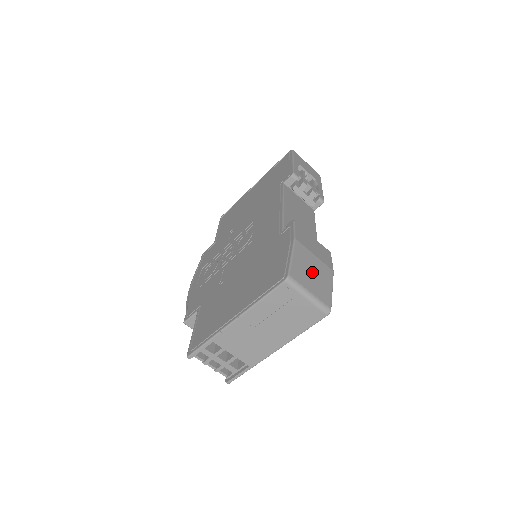
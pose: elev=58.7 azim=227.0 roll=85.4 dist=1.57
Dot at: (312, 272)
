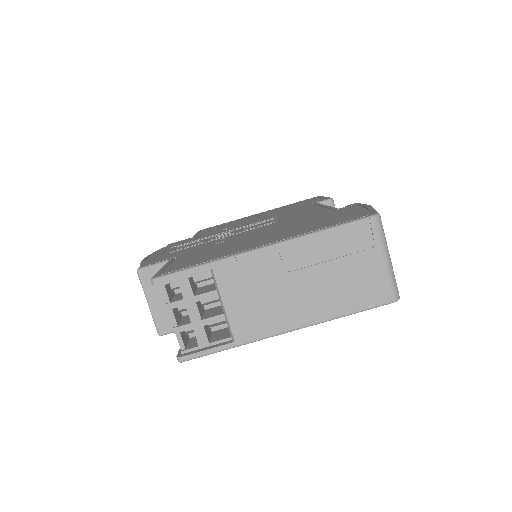
Dot at: occluded
